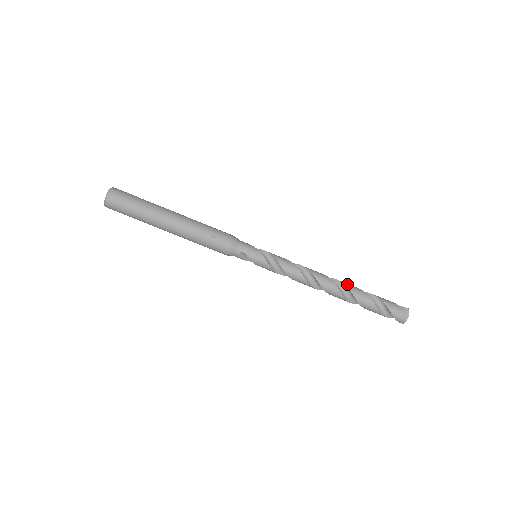
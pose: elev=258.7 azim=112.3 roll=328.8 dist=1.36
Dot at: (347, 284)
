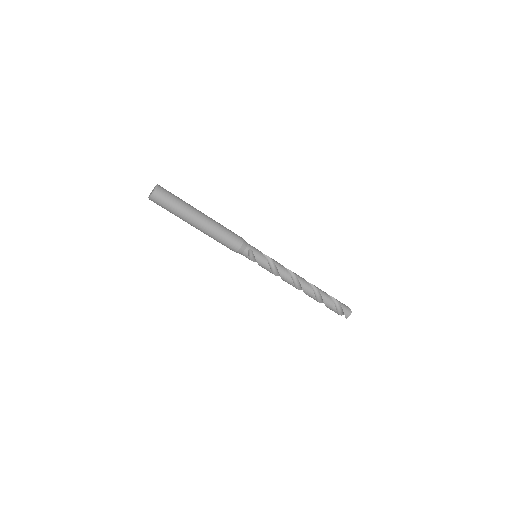
Dot at: (314, 285)
